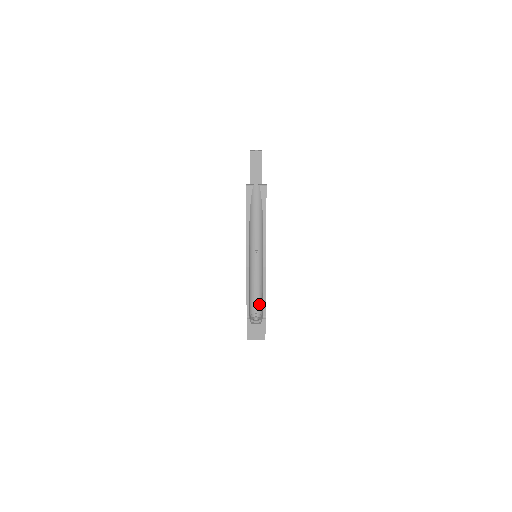
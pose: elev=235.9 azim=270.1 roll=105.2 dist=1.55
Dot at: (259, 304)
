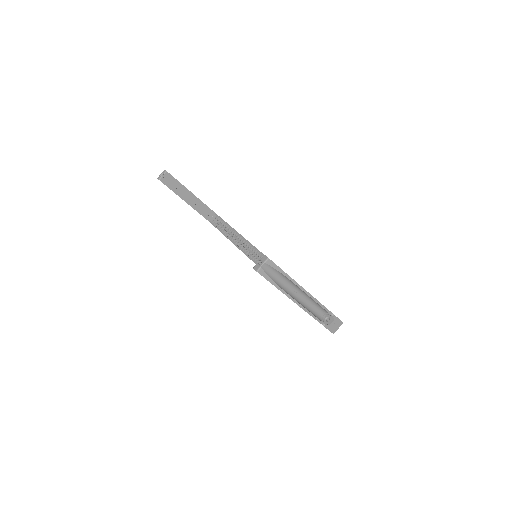
Dot at: (321, 310)
